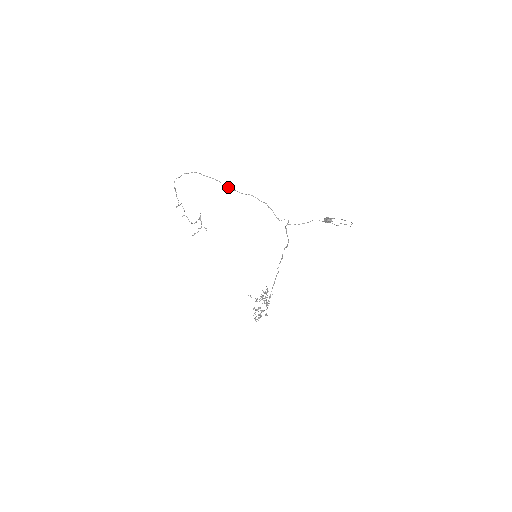
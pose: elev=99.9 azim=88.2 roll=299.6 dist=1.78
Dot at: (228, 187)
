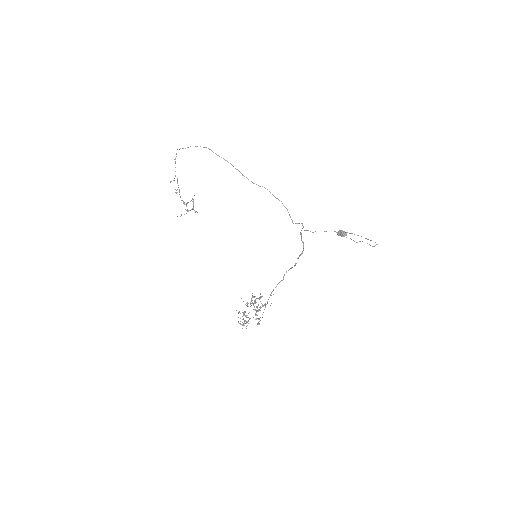
Dot at: (241, 173)
